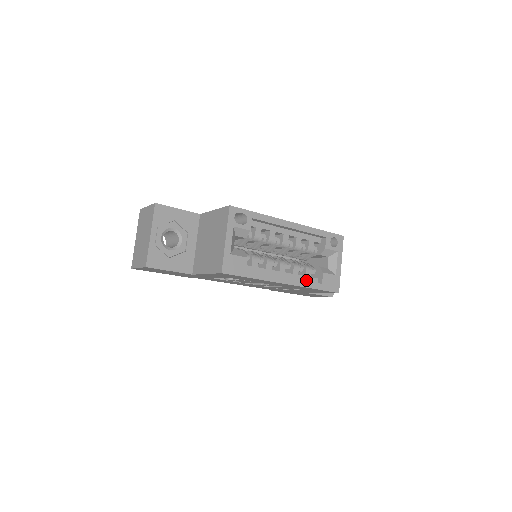
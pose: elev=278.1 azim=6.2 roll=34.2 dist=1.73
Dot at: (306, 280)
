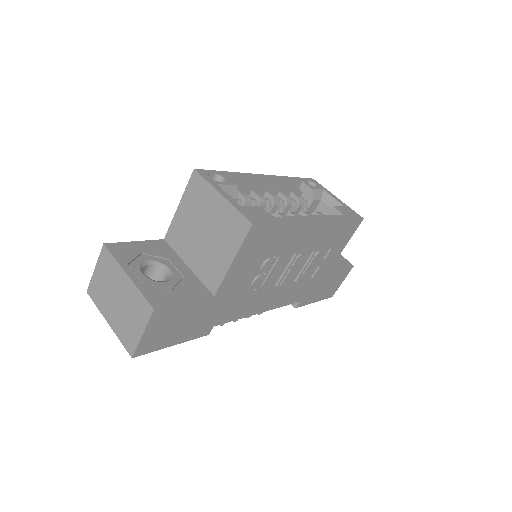
Dot at: occluded
